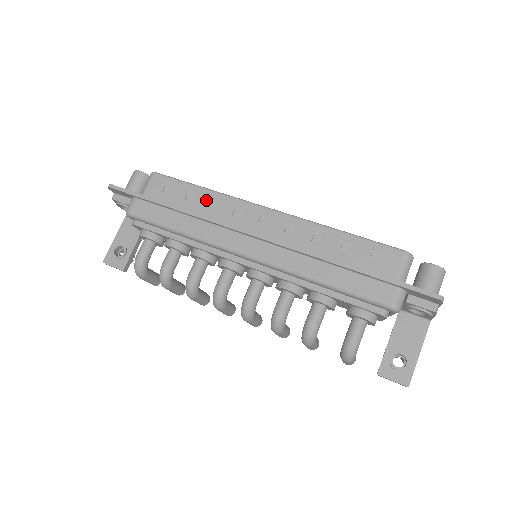
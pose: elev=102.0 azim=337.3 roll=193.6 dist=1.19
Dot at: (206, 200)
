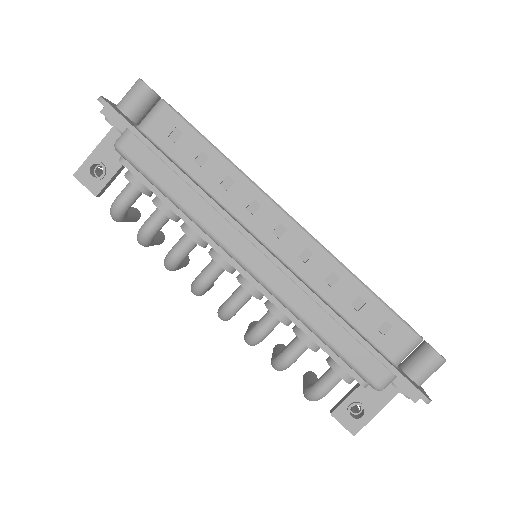
Dot at: (220, 174)
